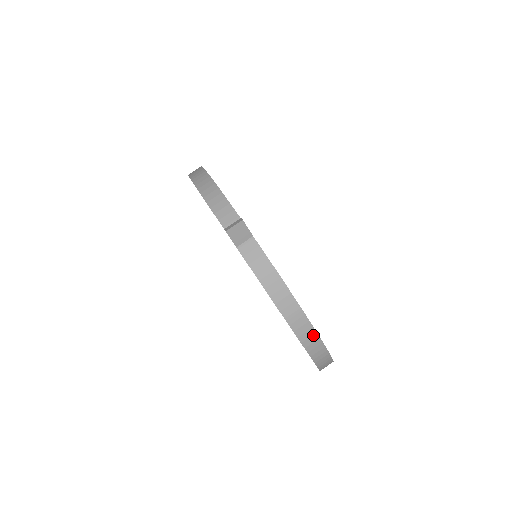
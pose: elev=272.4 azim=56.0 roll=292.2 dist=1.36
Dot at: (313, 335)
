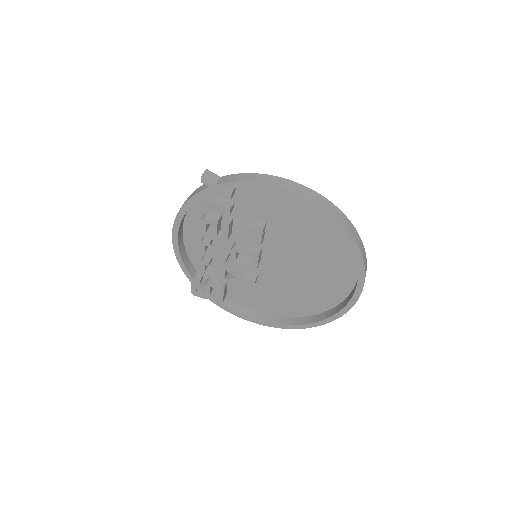
Dot at: (308, 190)
